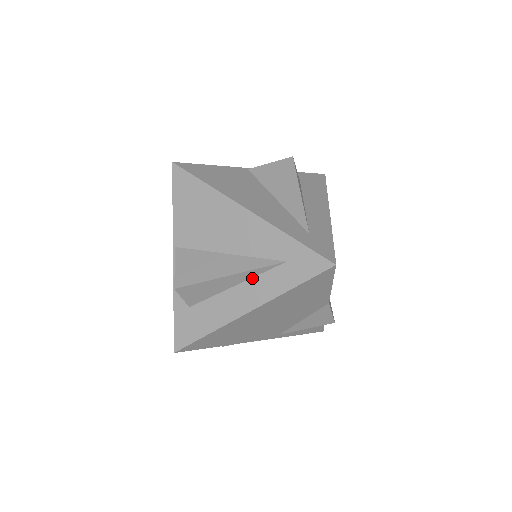
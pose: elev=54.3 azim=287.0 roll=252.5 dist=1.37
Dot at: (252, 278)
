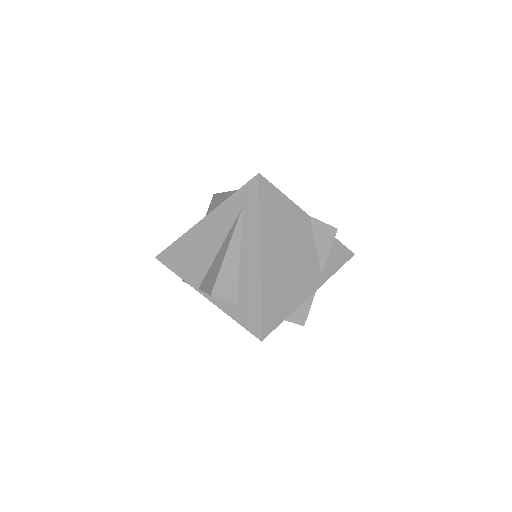
Dot at: (241, 240)
